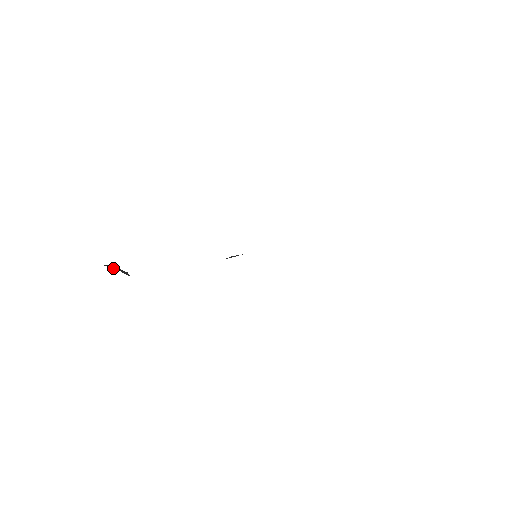
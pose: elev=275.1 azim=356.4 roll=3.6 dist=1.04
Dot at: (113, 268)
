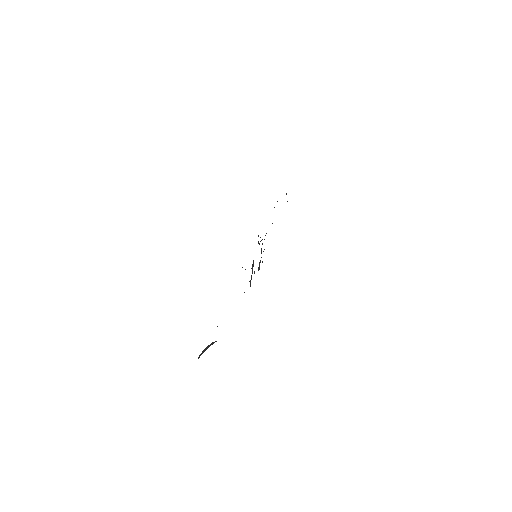
Dot at: (206, 349)
